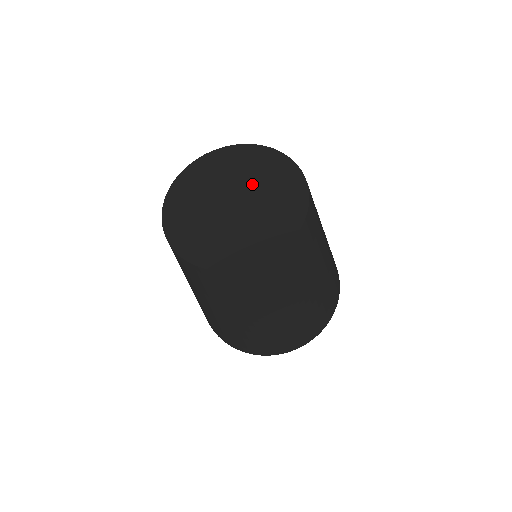
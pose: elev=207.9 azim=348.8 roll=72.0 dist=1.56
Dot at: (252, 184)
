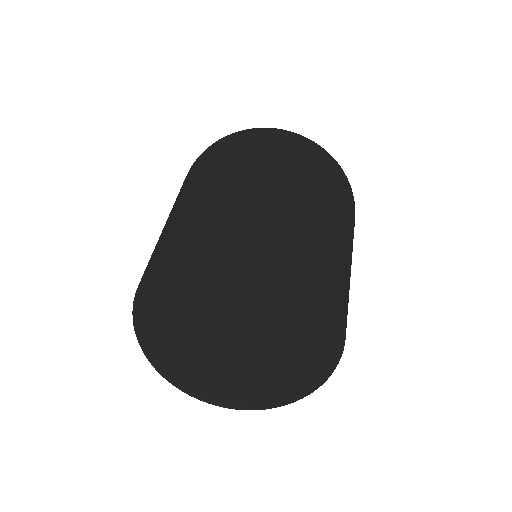
Dot at: (265, 312)
